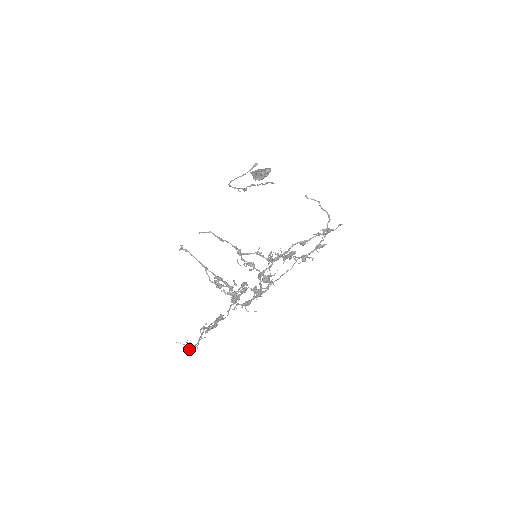
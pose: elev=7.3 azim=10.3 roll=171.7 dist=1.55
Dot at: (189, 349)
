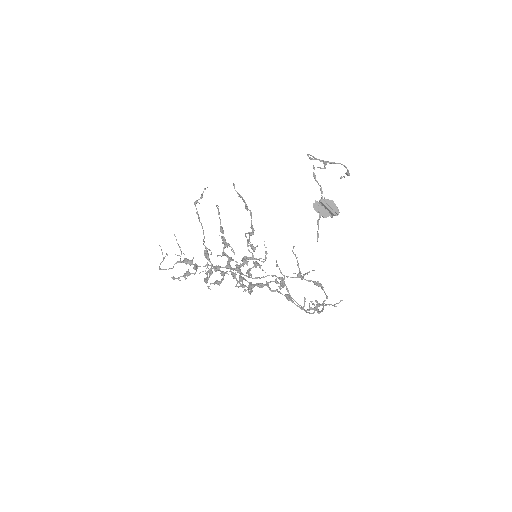
Dot at: occluded
